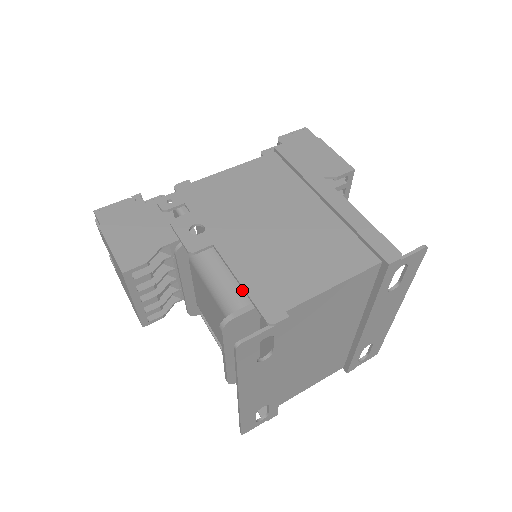
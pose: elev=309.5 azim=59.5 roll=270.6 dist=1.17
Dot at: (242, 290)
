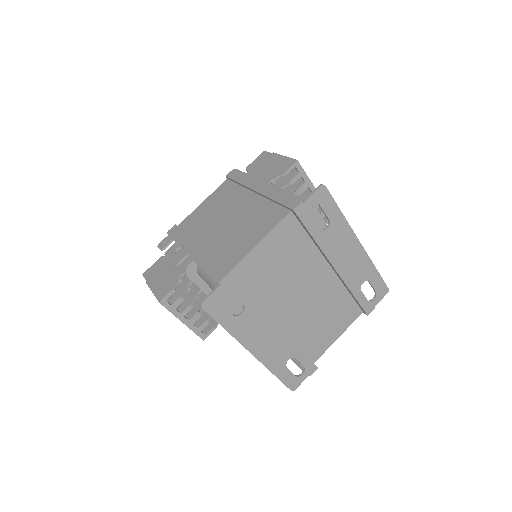
Dot at: occluded
